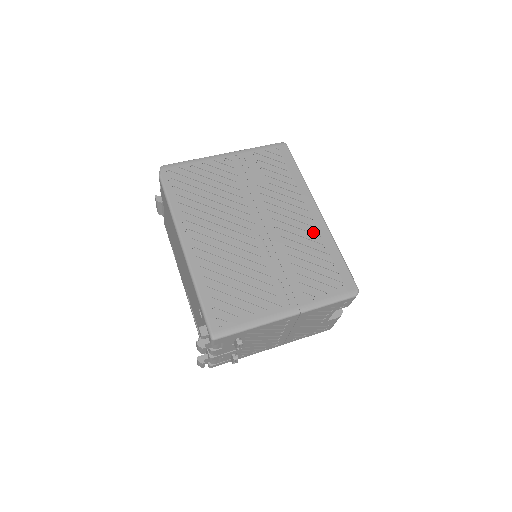
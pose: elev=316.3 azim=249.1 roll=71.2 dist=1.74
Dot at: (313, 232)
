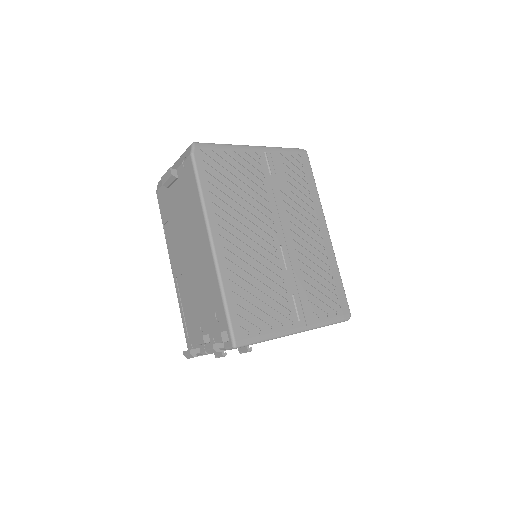
Dot at: (322, 252)
